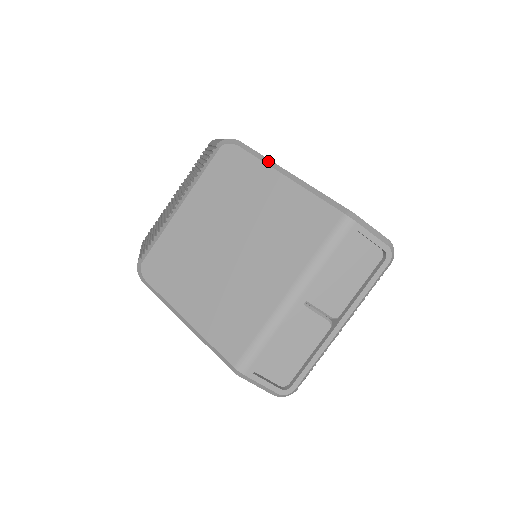
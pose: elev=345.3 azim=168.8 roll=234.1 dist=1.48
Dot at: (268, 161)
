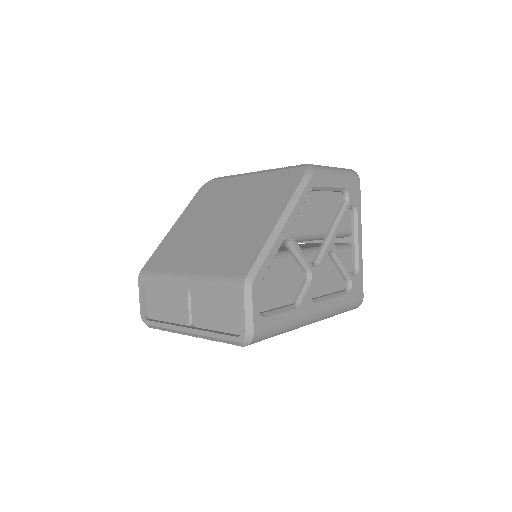
Dot at: (293, 203)
